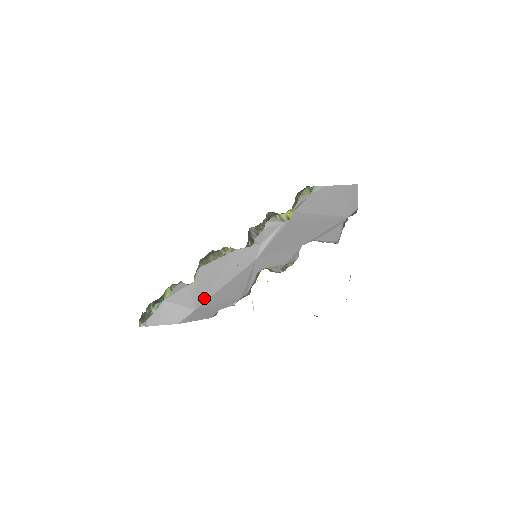
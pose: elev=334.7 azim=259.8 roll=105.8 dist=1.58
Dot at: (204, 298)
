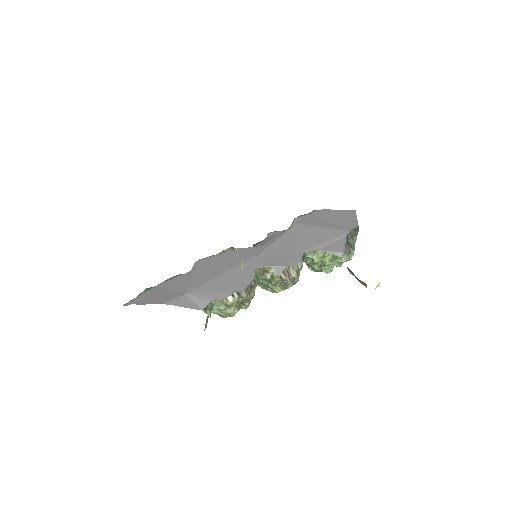
Dot at: (197, 284)
